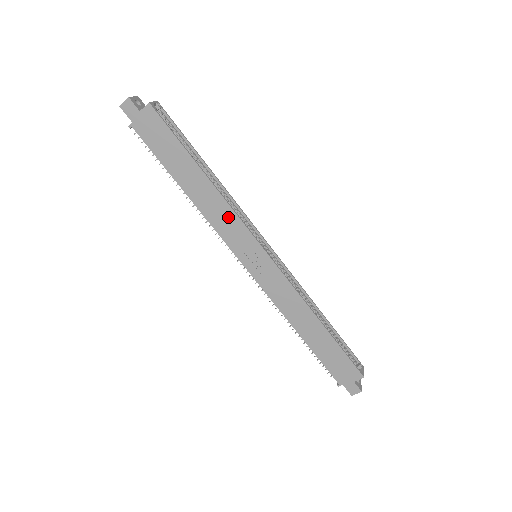
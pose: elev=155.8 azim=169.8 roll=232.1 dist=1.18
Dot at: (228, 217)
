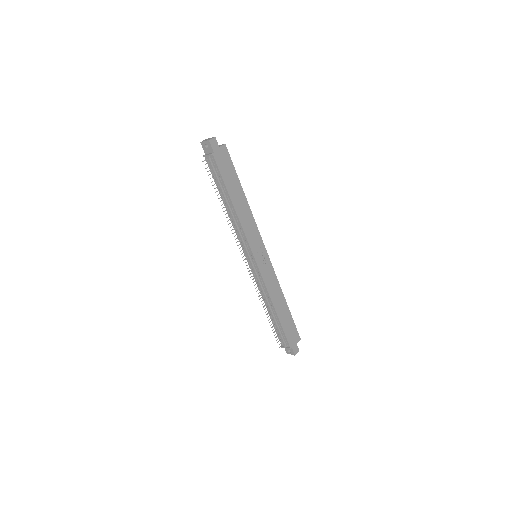
Dot at: (252, 225)
